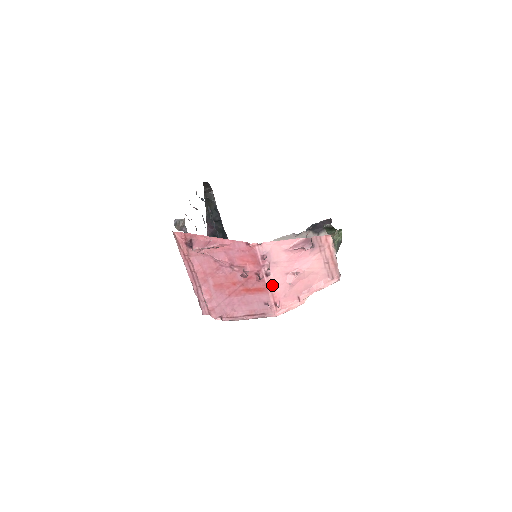
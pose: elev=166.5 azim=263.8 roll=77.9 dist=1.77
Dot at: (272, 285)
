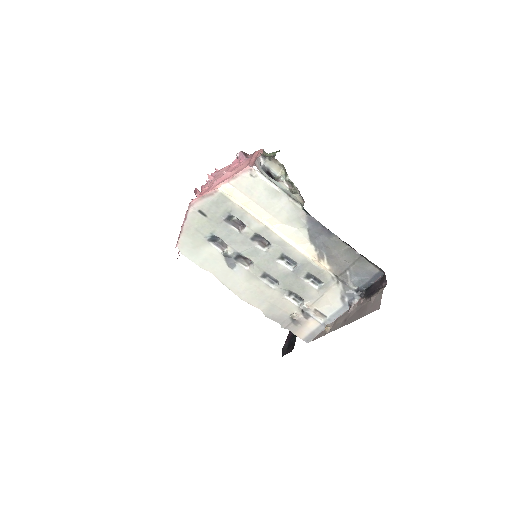
Dot at: (205, 188)
